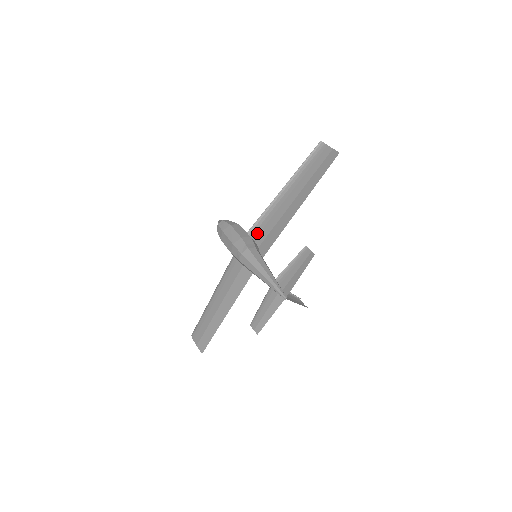
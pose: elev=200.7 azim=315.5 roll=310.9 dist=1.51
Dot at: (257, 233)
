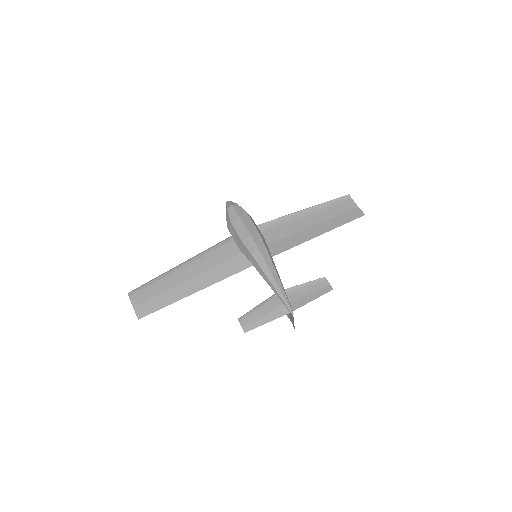
Dot at: occluded
